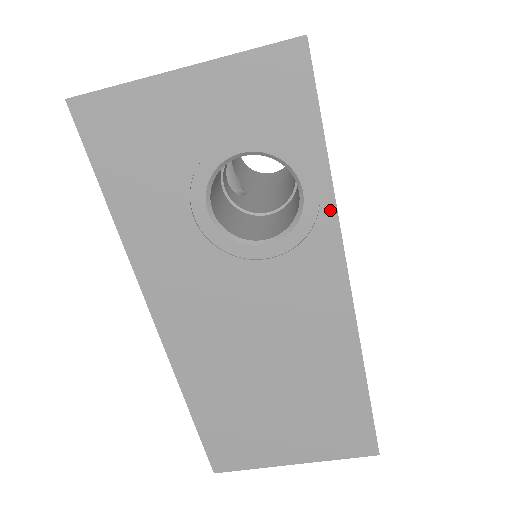
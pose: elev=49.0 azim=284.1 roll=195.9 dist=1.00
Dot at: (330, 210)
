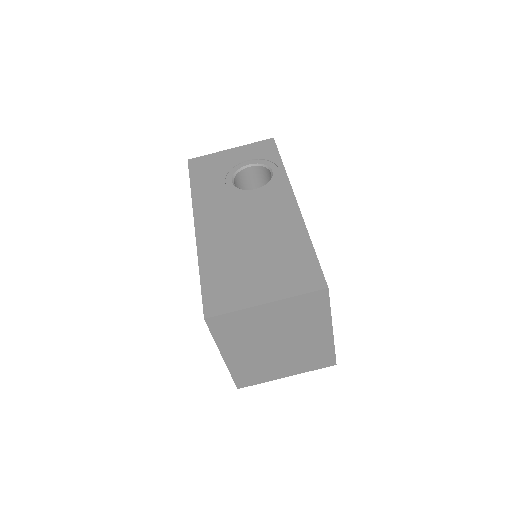
Dot at: (284, 174)
